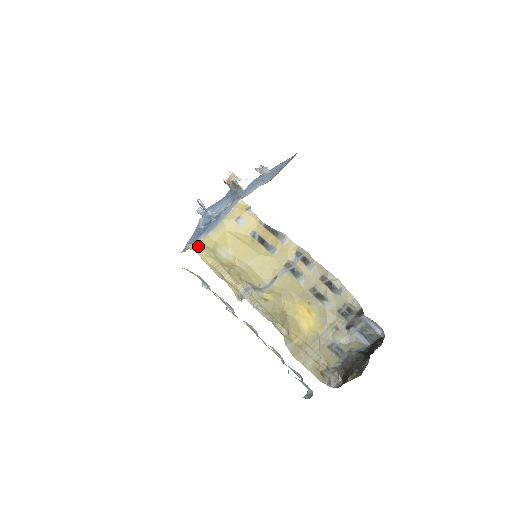
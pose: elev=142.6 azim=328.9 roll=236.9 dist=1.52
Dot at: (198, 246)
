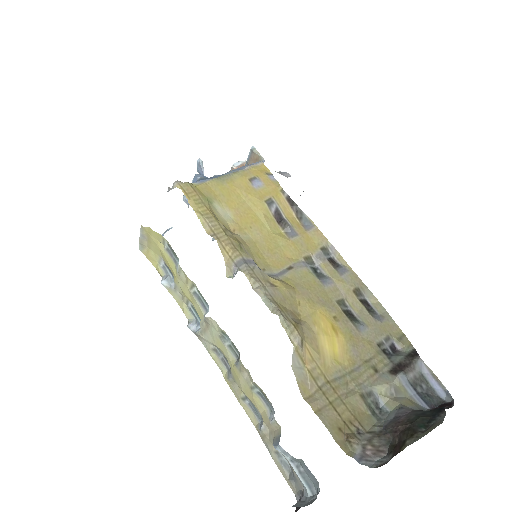
Dot at: (189, 186)
